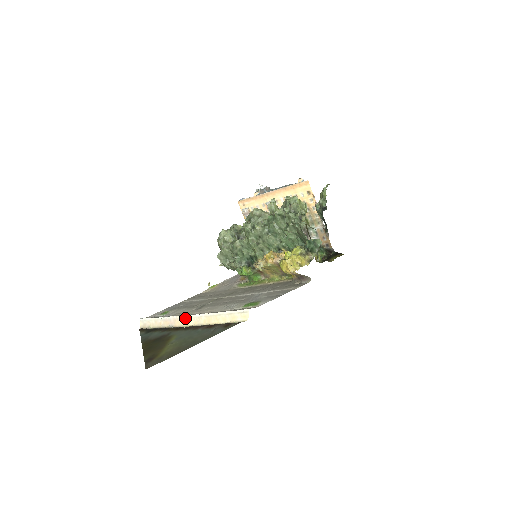
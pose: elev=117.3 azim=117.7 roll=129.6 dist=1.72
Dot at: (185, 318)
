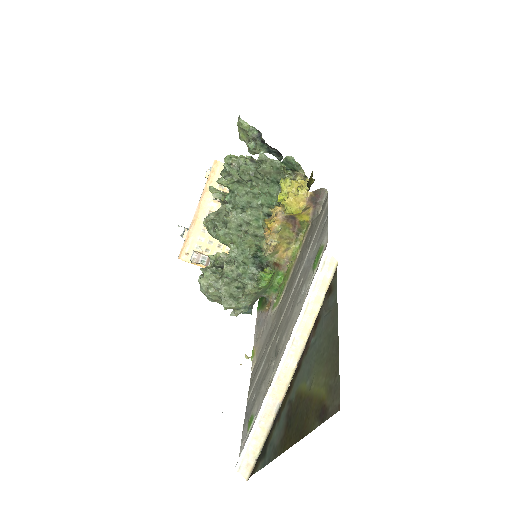
Dot at: (280, 372)
